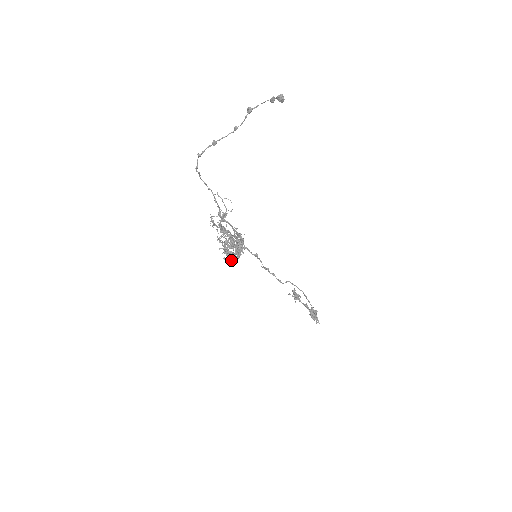
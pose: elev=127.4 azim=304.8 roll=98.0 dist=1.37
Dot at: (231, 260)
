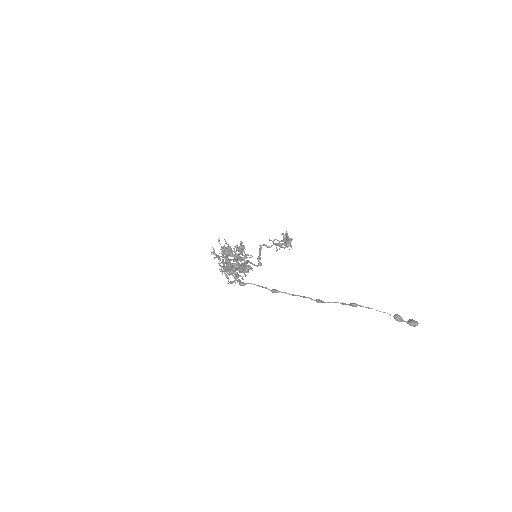
Dot at: occluded
